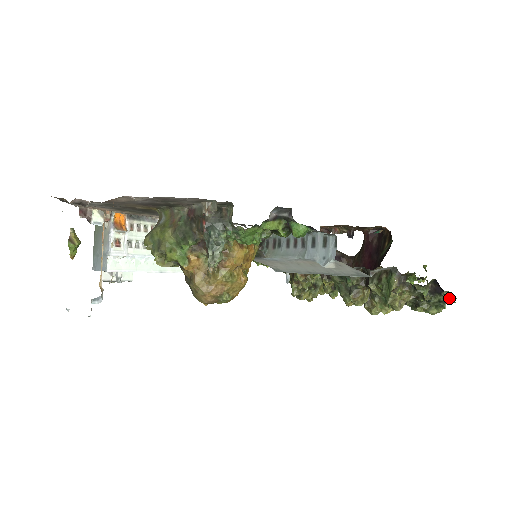
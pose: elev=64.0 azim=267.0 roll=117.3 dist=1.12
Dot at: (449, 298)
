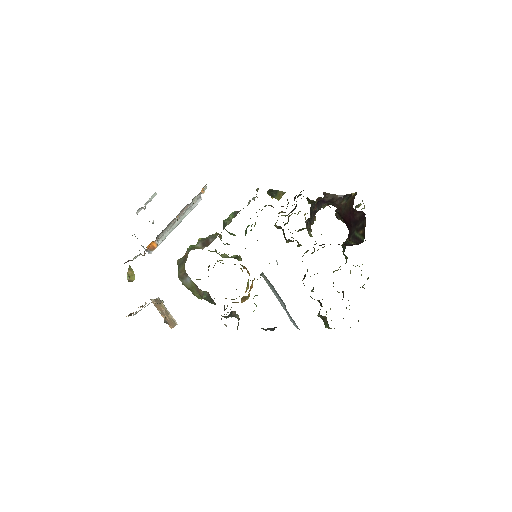
Dot at: occluded
